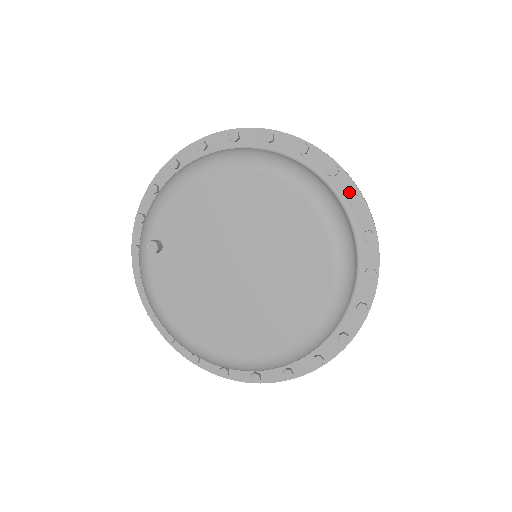
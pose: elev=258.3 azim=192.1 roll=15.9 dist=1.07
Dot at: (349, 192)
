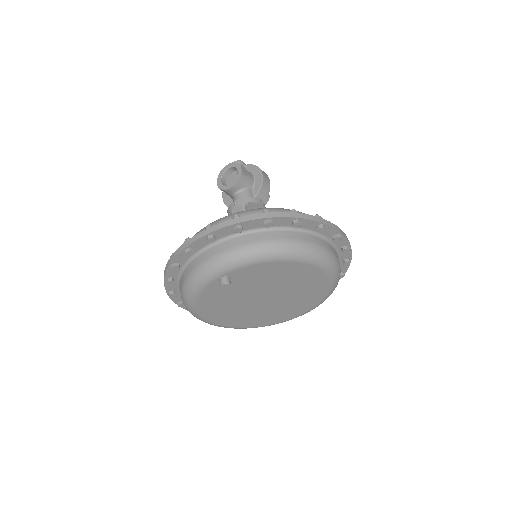
Dot at: (342, 270)
